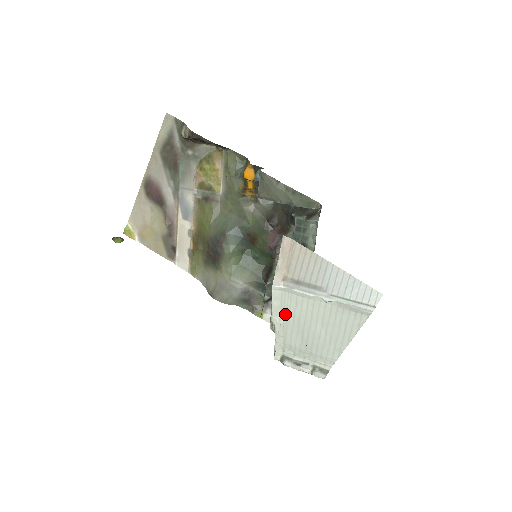
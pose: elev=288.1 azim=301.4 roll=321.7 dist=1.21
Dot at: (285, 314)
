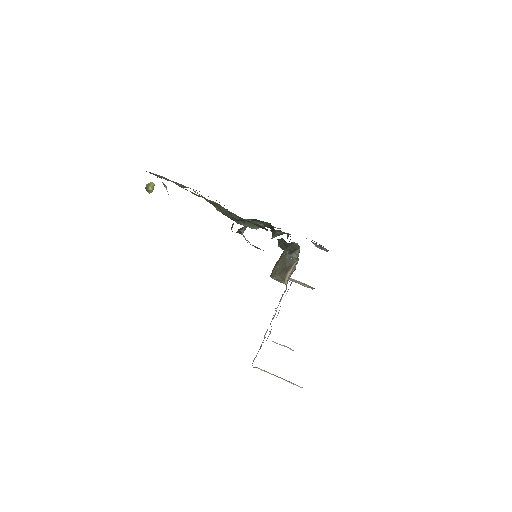
Dot at: occluded
